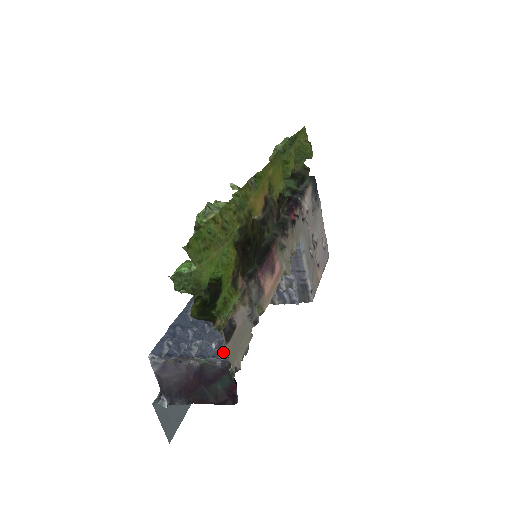
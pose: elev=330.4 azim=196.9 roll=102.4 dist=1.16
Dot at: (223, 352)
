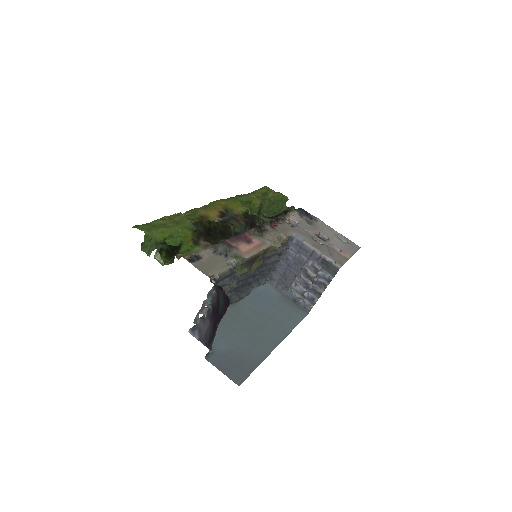
Dot at: occluded
